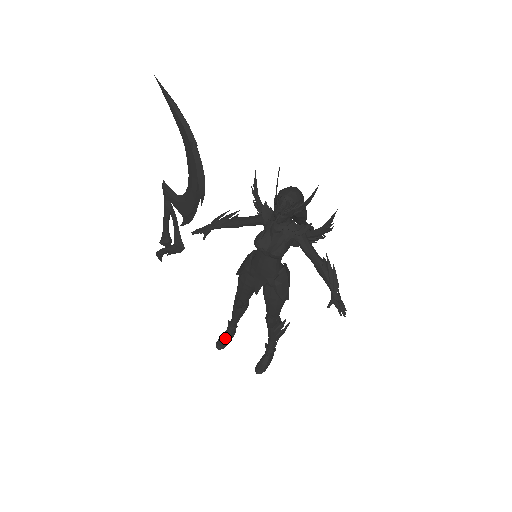
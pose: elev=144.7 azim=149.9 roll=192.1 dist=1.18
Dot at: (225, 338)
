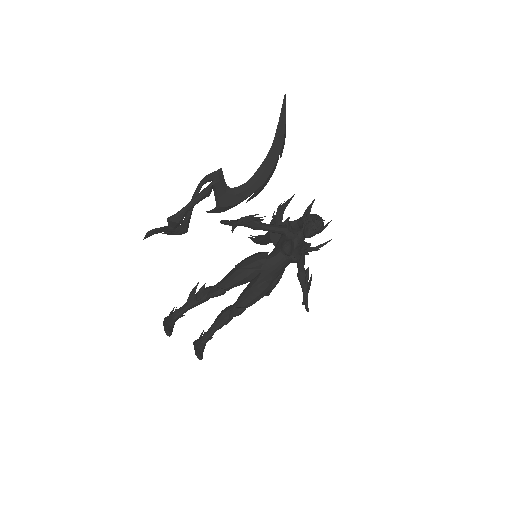
Dot at: (173, 325)
